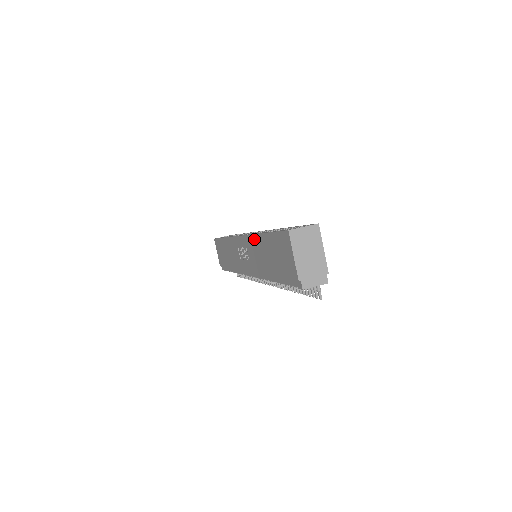
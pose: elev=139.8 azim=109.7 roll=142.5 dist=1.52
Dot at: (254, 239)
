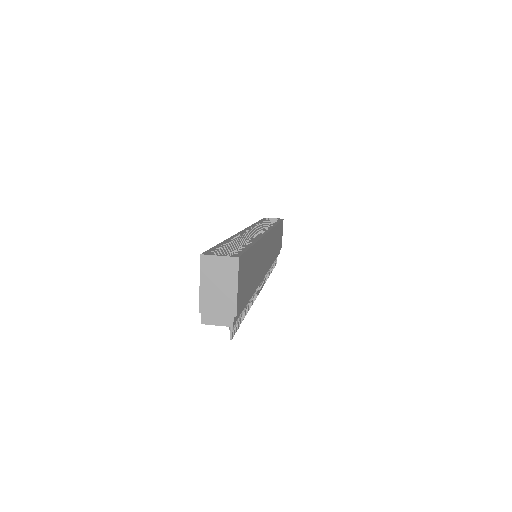
Dot at: occluded
